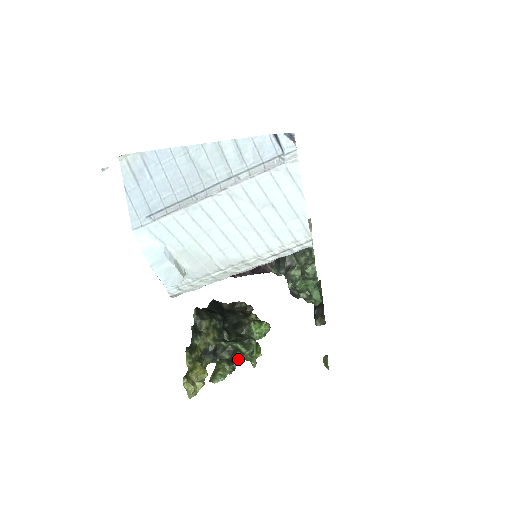
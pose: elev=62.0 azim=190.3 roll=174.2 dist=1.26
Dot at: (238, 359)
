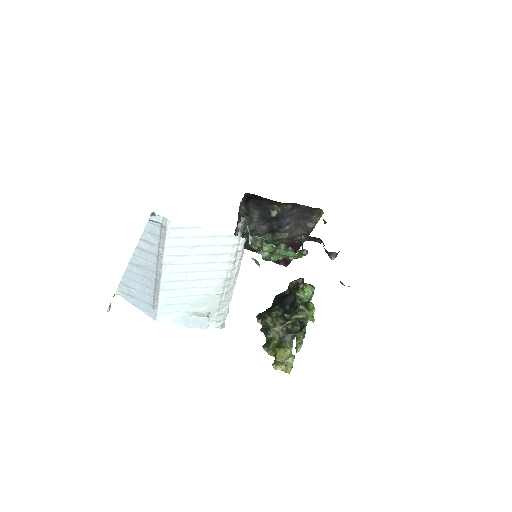
Dot at: (304, 324)
